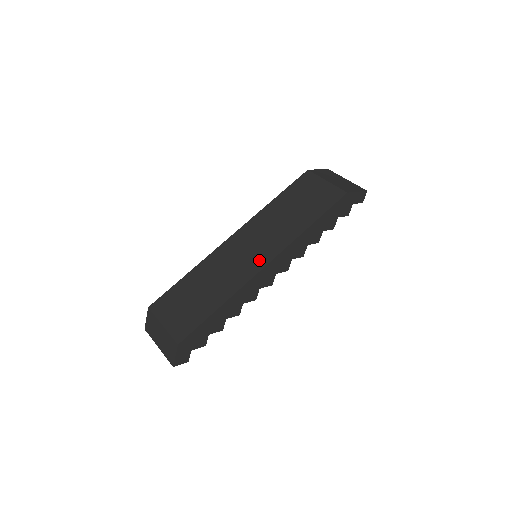
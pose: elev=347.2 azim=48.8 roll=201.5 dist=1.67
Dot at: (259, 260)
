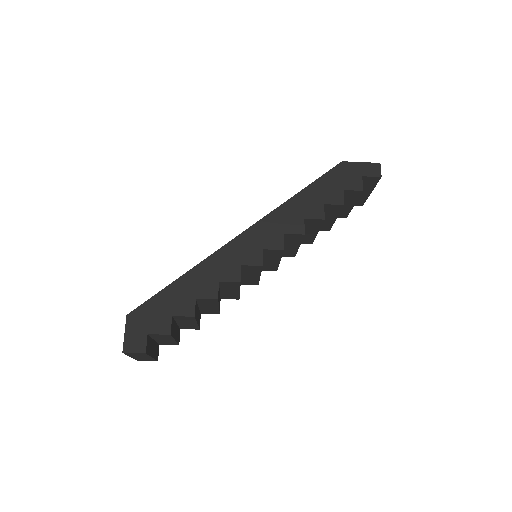
Dot at: occluded
